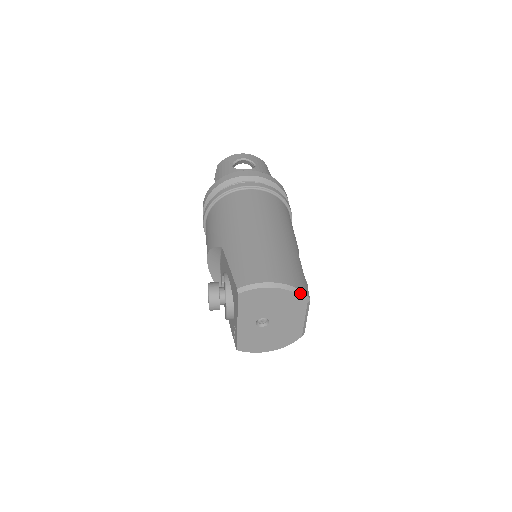
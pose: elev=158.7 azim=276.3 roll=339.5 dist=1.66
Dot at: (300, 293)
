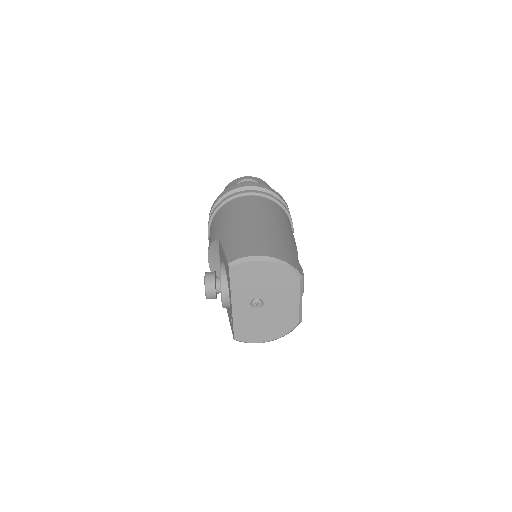
Dot at: (291, 268)
